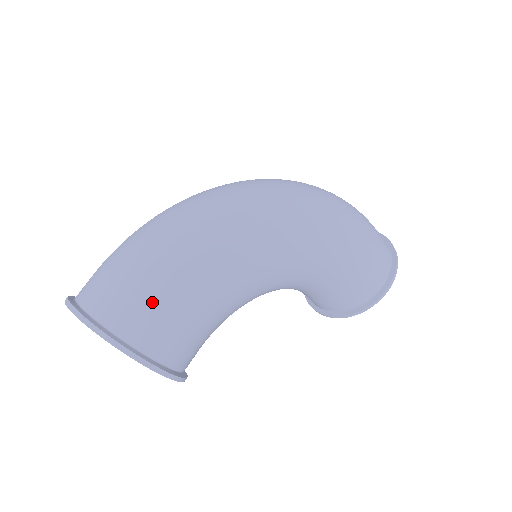
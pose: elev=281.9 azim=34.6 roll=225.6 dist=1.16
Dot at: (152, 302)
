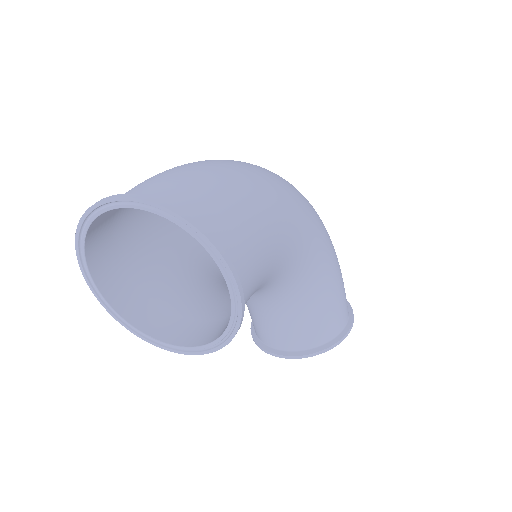
Dot at: (233, 209)
